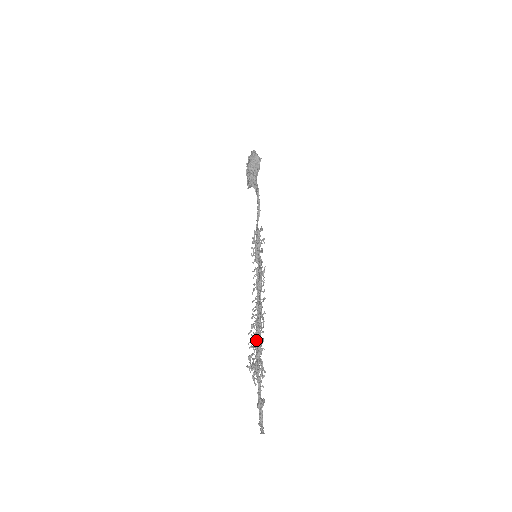
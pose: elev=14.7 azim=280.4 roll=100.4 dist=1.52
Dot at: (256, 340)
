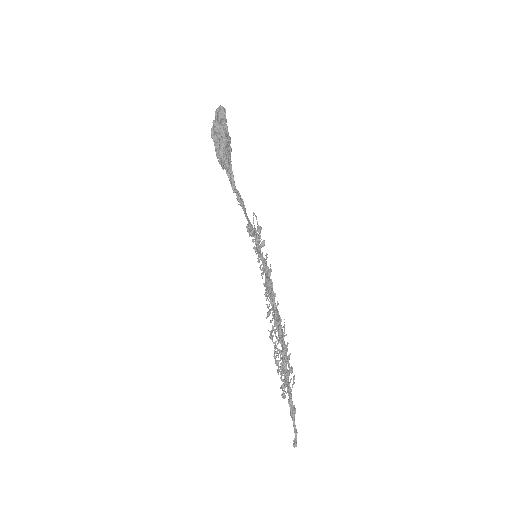
Dot at: (281, 344)
